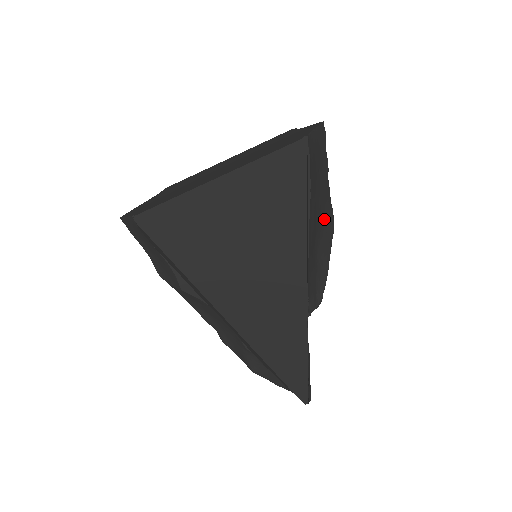
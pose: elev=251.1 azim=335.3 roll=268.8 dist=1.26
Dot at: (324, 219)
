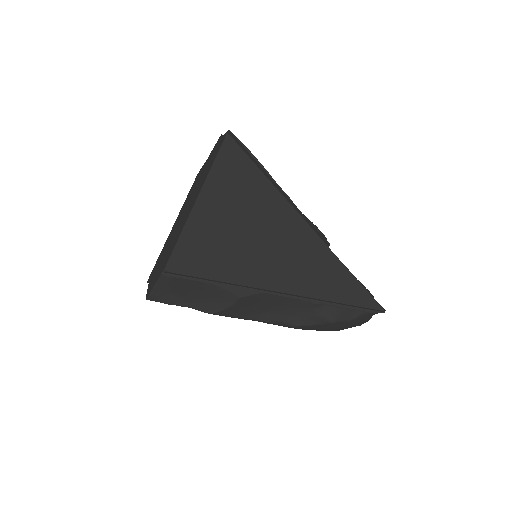
Dot at: occluded
